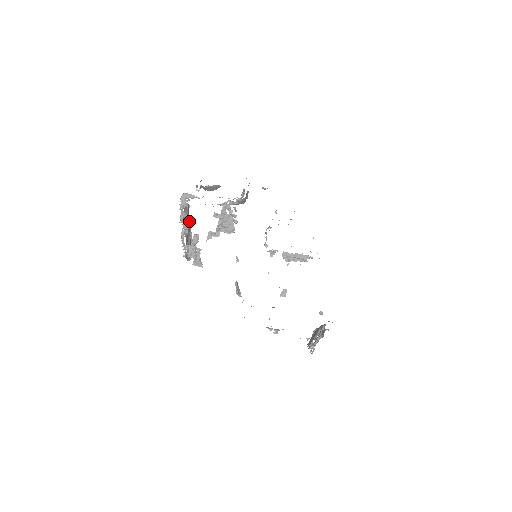
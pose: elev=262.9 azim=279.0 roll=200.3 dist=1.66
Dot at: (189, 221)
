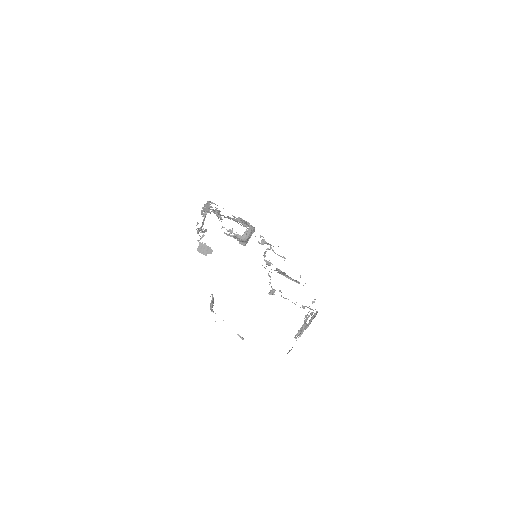
Dot at: occluded
